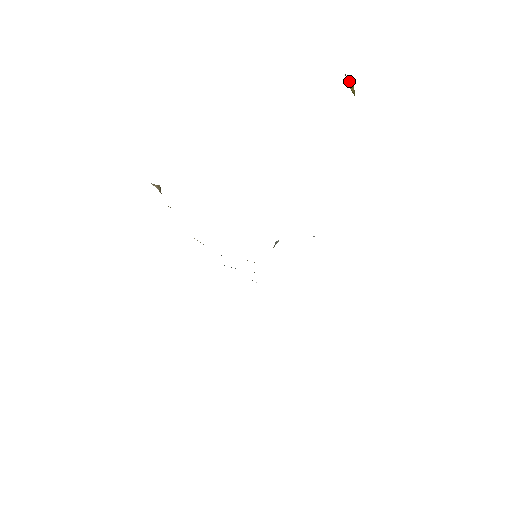
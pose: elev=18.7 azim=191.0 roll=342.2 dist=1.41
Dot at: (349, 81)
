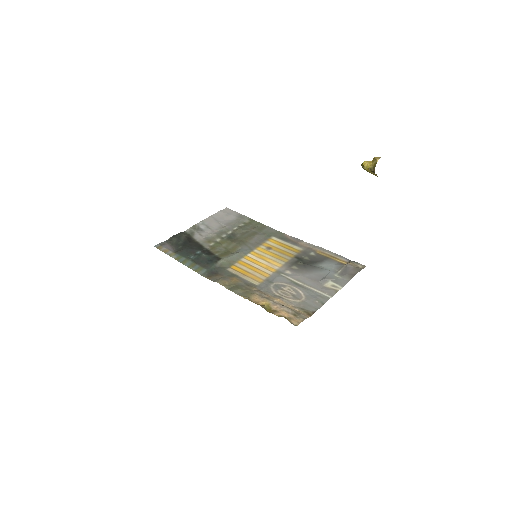
Dot at: (373, 173)
